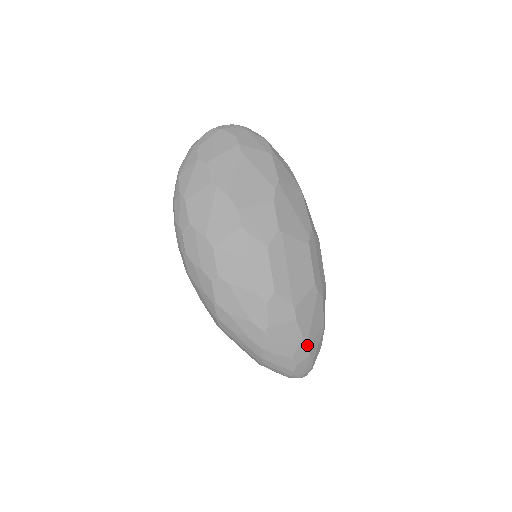
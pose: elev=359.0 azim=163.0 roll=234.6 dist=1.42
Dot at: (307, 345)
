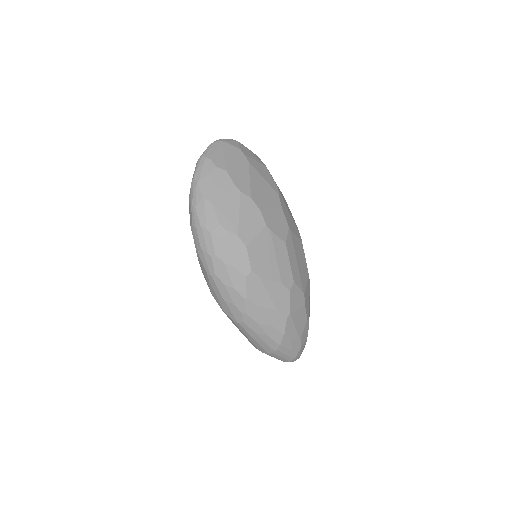
Dot at: (308, 328)
